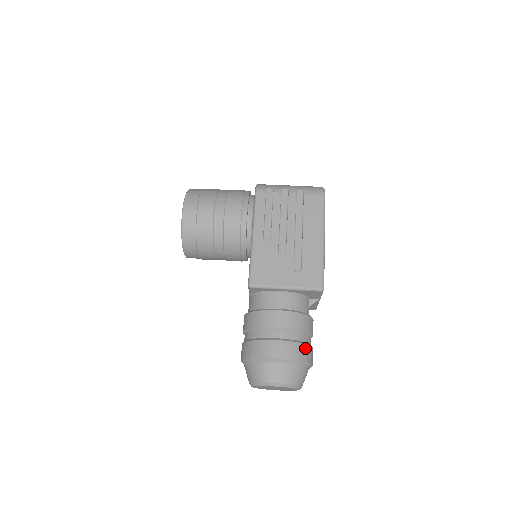
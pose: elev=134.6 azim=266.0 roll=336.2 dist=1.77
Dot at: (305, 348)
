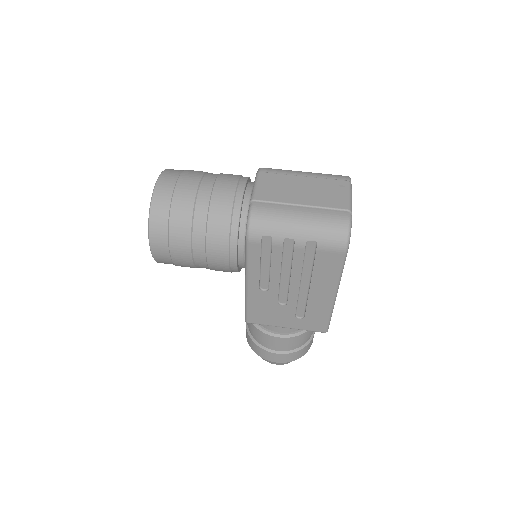
Dot at: (304, 349)
